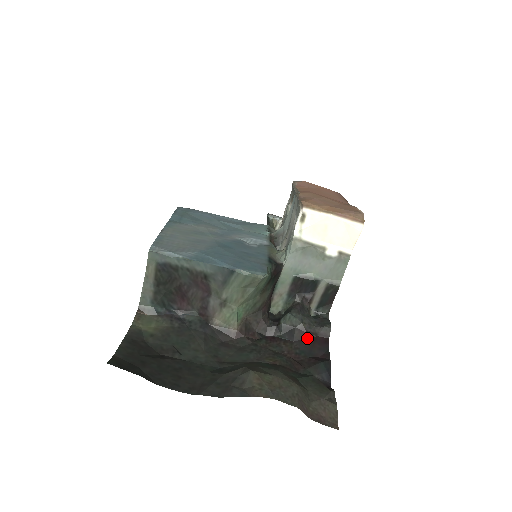
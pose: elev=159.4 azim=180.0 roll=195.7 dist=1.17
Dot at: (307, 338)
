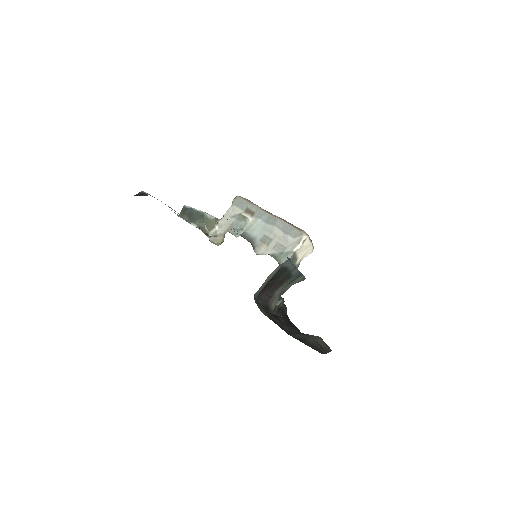
Dot at: (284, 314)
